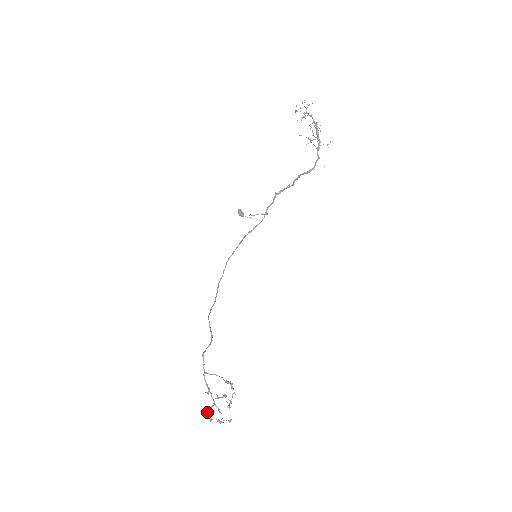
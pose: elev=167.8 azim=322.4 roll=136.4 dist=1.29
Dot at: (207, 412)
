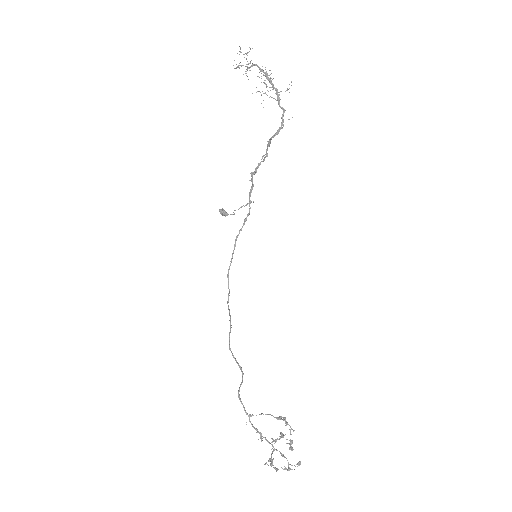
Dot at: occluded
